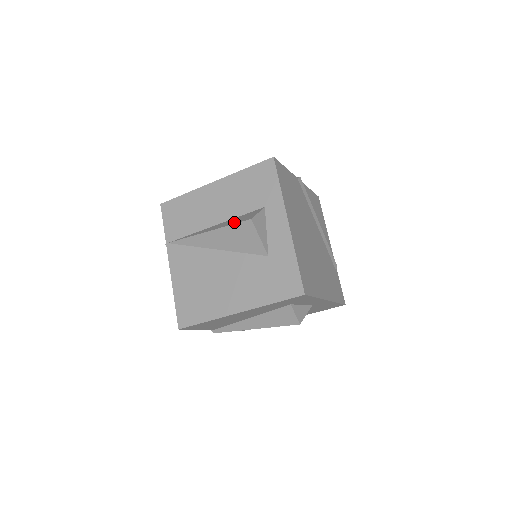
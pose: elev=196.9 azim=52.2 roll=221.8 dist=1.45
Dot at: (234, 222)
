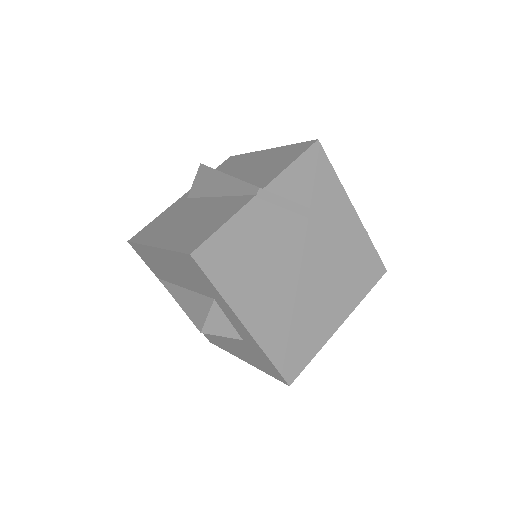
Dot at: (191, 315)
